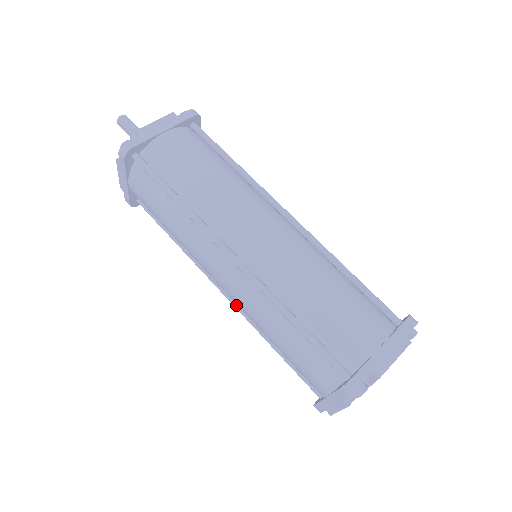
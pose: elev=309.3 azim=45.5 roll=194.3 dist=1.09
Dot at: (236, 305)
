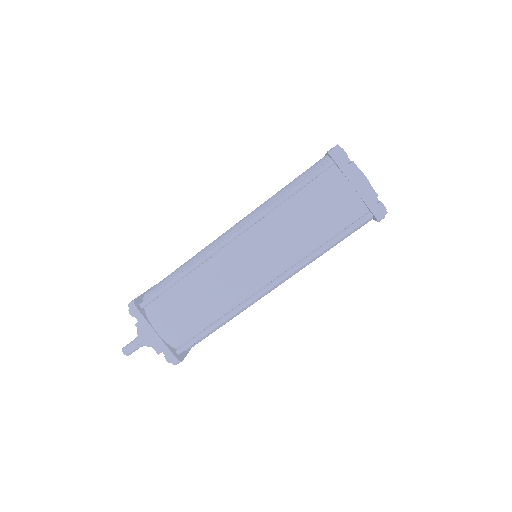
Dot at: (282, 275)
